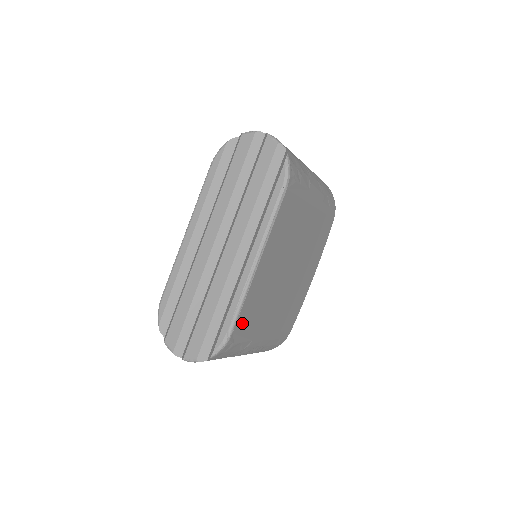
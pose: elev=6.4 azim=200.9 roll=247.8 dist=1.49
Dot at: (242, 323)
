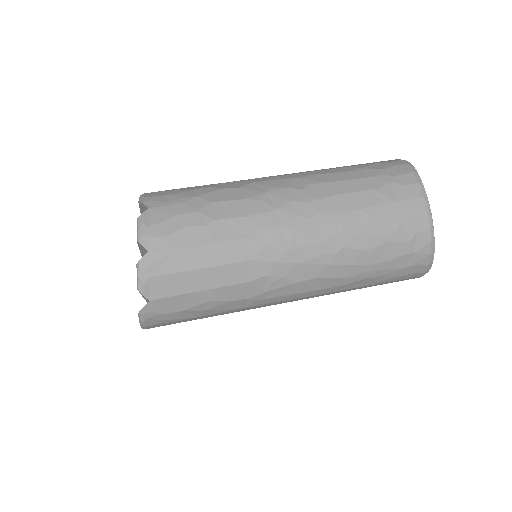
Dot at: occluded
